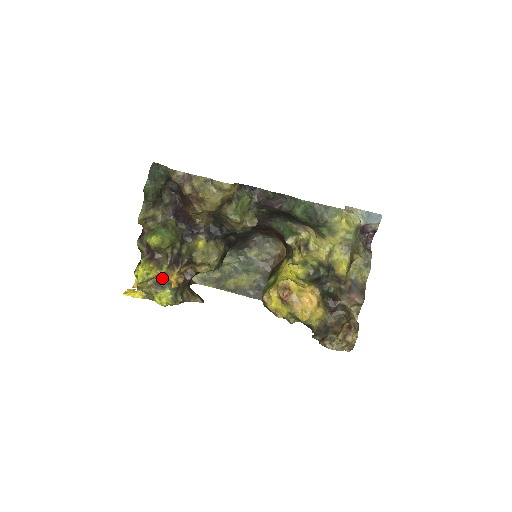
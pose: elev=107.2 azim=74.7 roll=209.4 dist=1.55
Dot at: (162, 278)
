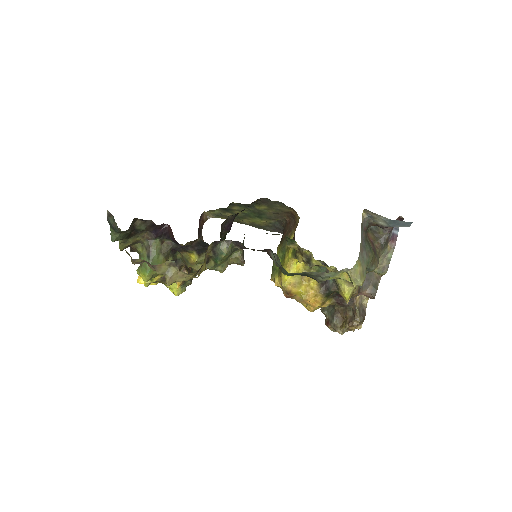
Dot at: occluded
